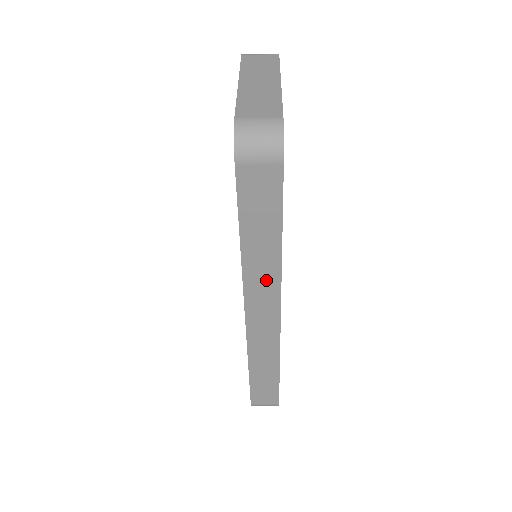
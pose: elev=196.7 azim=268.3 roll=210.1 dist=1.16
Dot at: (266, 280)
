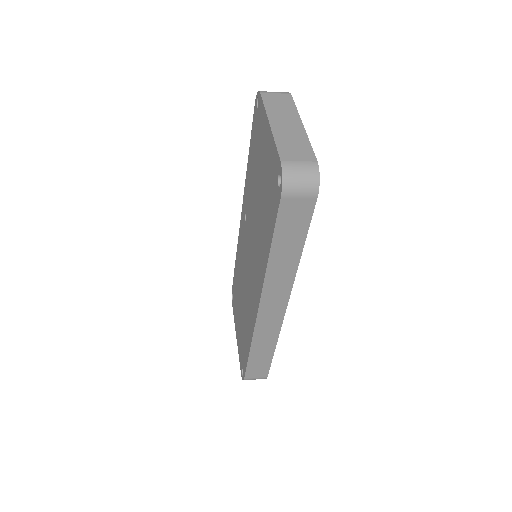
Dot at: (282, 281)
